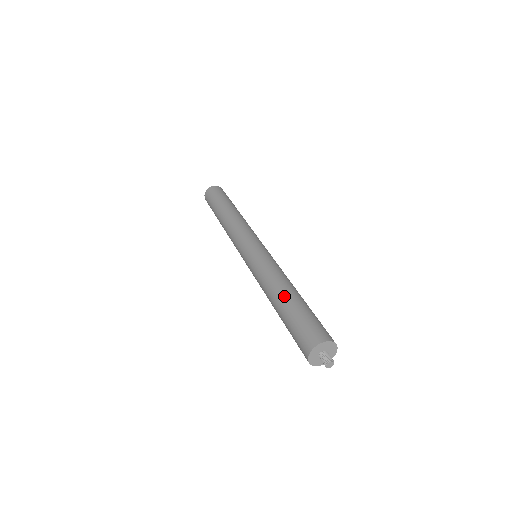
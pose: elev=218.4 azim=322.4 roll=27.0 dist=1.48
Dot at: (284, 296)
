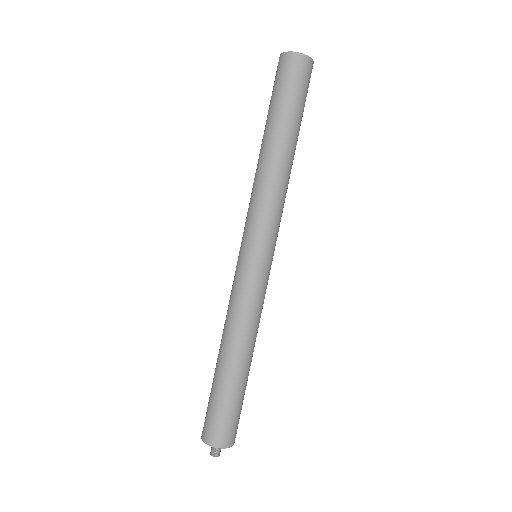
Dot at: (239, 368)
